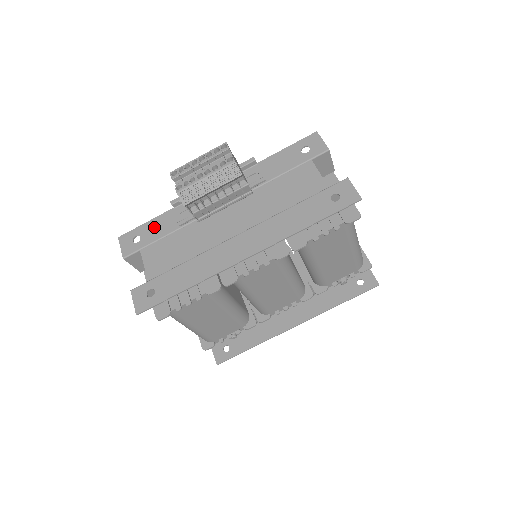
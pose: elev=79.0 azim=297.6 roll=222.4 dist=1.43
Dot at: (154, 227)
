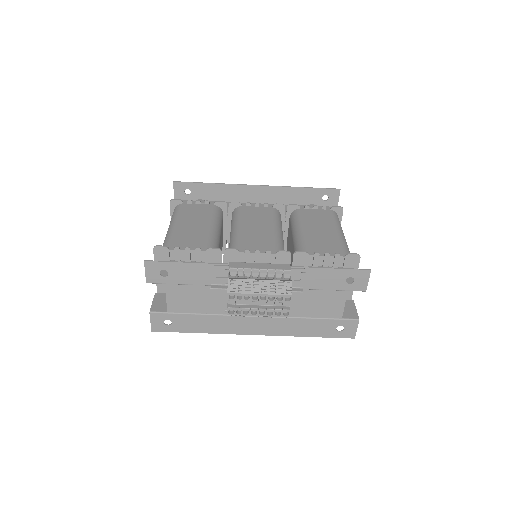
Dot at: (185, 272)
